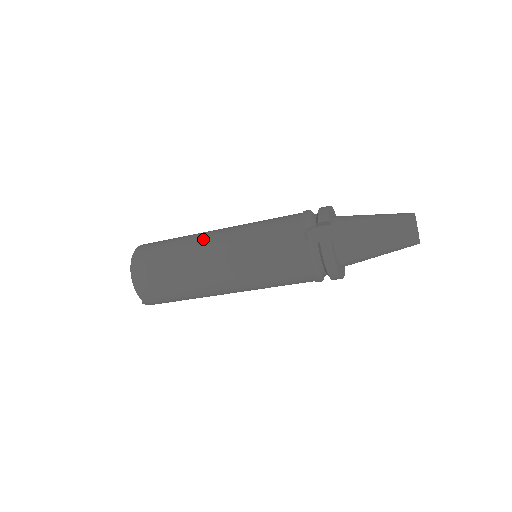
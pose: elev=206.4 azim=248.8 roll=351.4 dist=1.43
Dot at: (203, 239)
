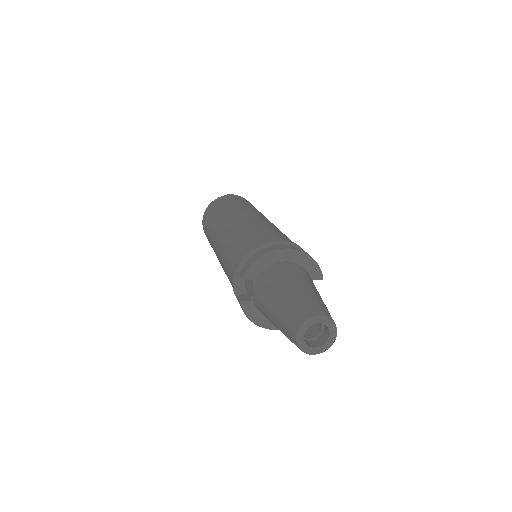
Dot at: (219, 226)
